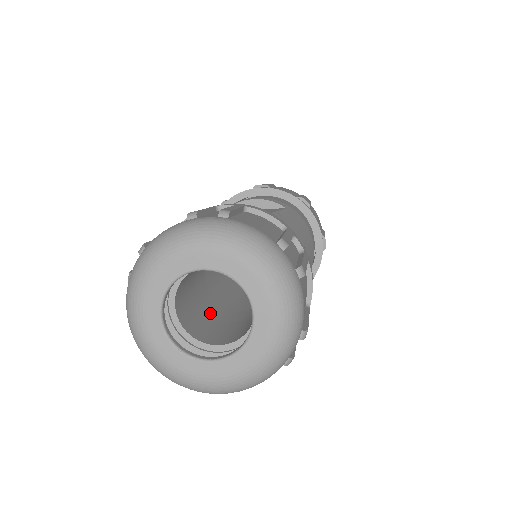
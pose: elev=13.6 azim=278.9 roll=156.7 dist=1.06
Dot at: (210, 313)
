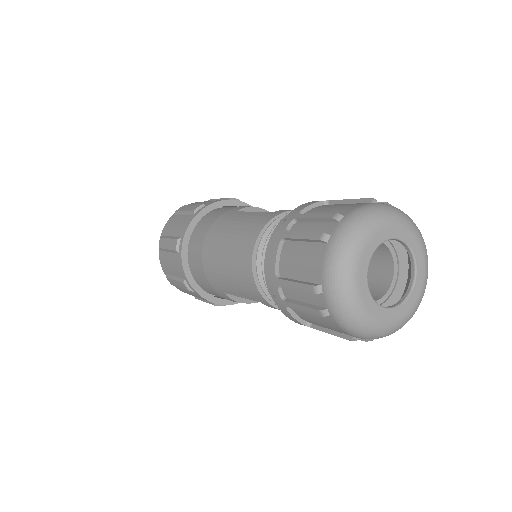
Dot at: occluded
